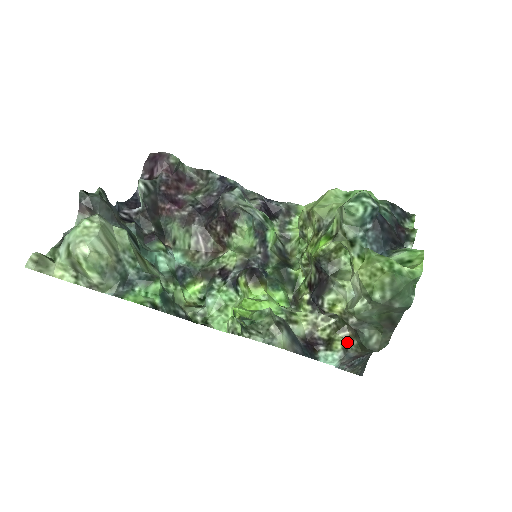
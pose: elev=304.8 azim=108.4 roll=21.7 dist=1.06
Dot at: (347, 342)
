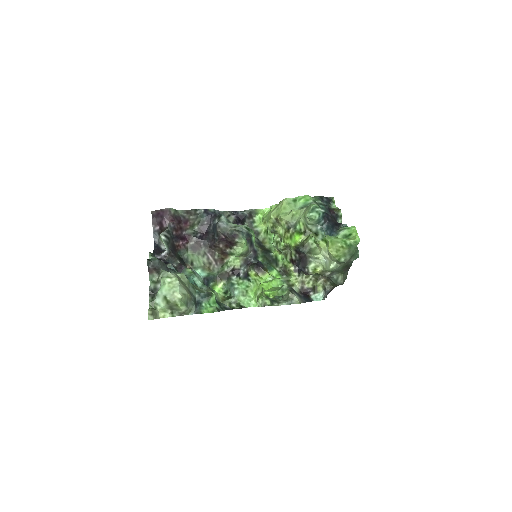
Dot at: (324, 285)
